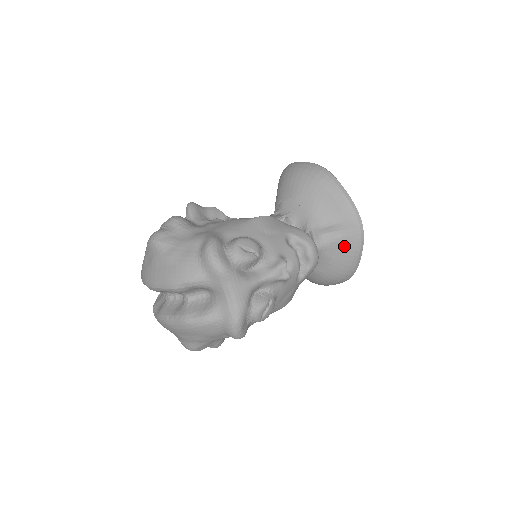
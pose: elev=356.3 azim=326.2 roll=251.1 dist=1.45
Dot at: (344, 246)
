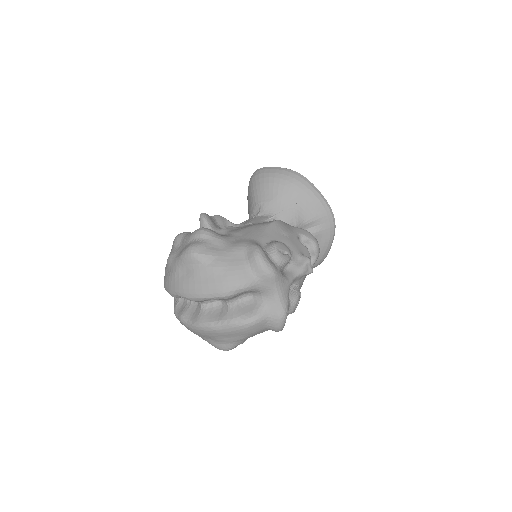
Dot at: (321, 238)
